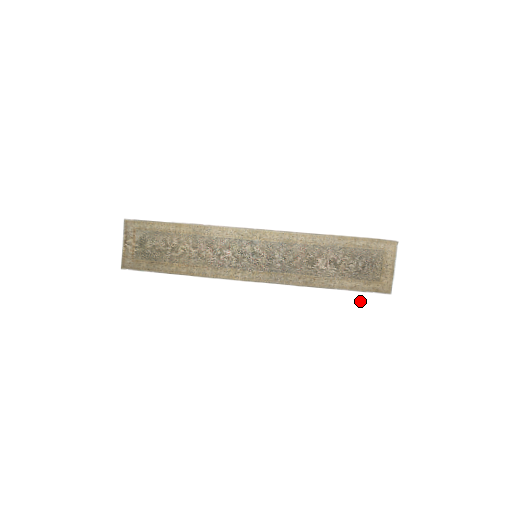
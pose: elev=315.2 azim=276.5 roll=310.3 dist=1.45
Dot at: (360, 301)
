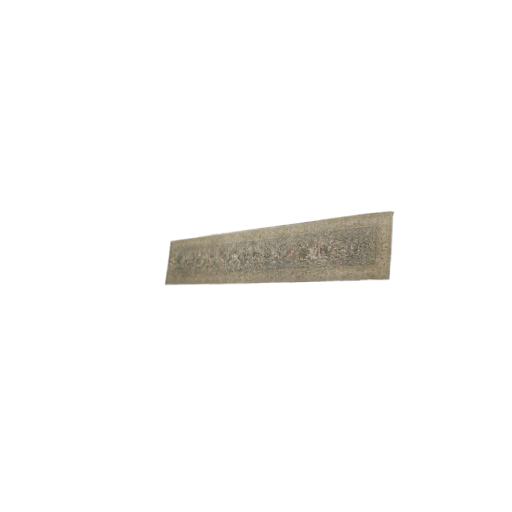
Dot at: (354, 293)
